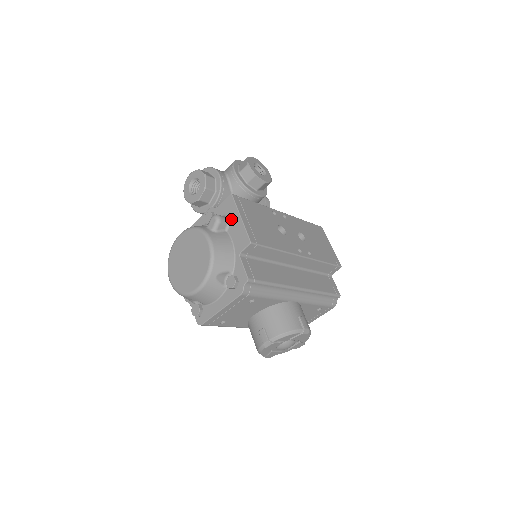
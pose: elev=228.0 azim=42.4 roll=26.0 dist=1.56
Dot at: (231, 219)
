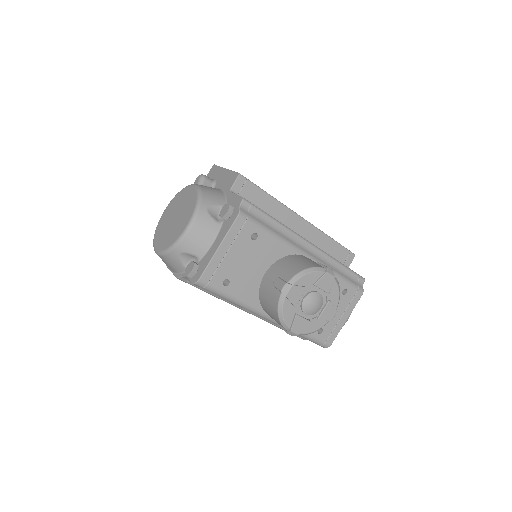
Dot at: (216, 178)
